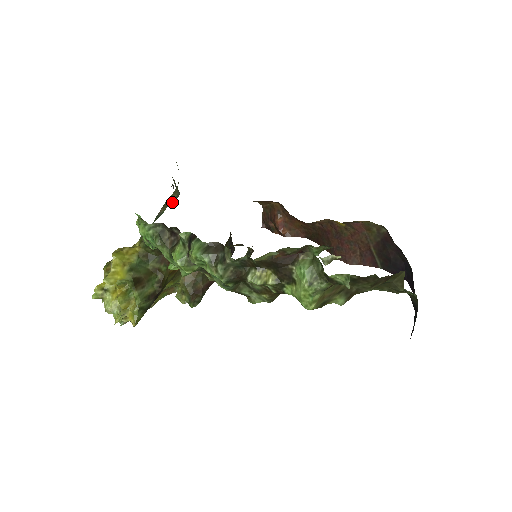
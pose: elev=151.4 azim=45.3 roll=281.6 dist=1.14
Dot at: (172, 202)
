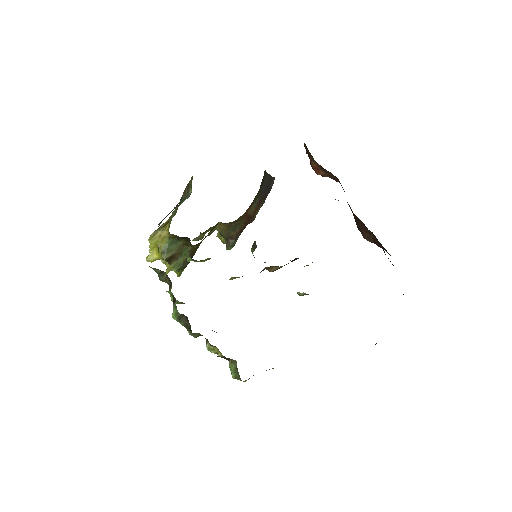
Dot at: (190, 190)
